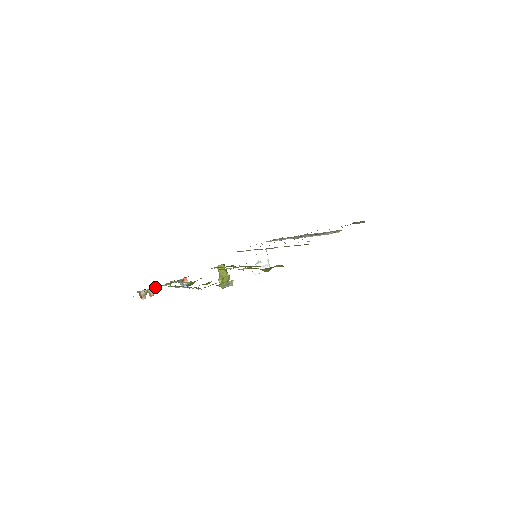
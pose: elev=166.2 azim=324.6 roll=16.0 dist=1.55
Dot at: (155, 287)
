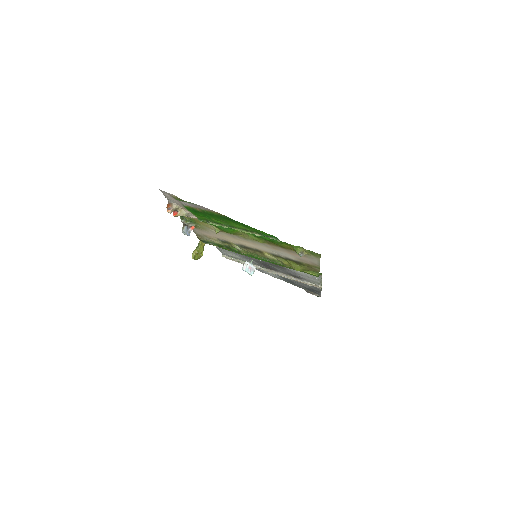
Dot at: (188, 211)
